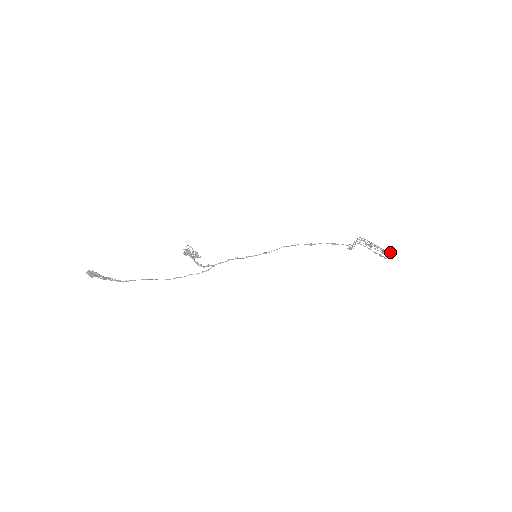
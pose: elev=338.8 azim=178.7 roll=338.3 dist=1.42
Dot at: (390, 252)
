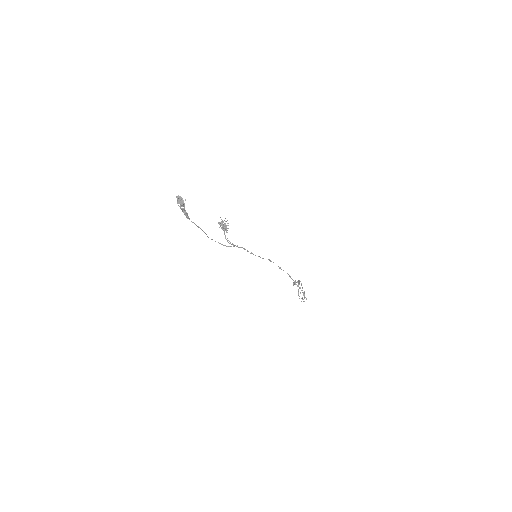
Dot at: occluded
